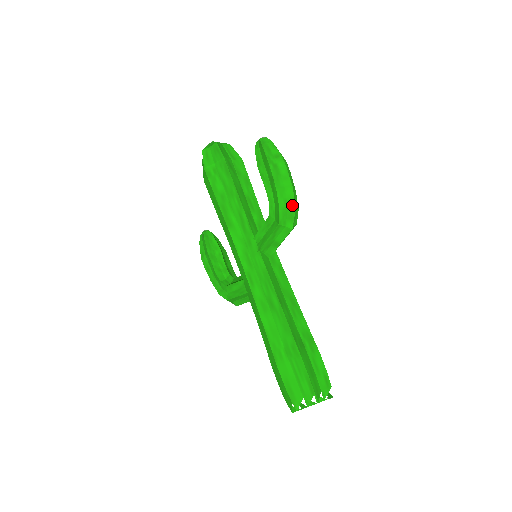
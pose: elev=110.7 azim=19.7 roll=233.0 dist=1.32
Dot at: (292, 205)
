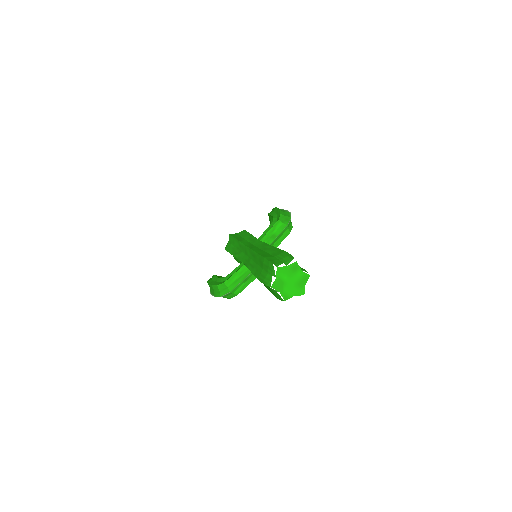
Dot at: (289, 216)
